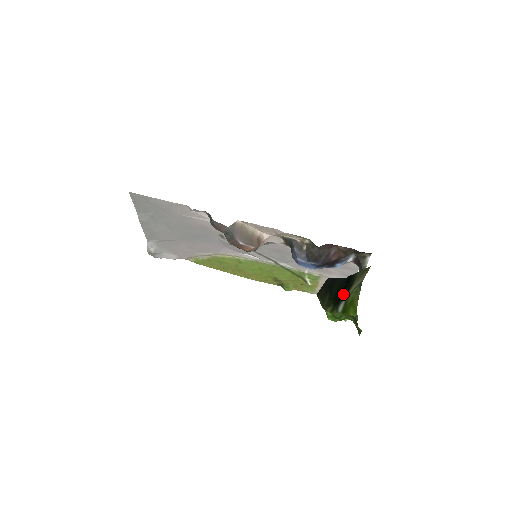
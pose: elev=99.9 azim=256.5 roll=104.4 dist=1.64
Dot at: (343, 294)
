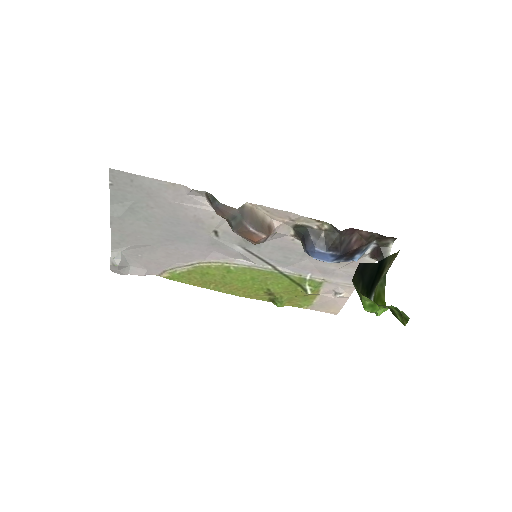
Dot at: (374, 283)
